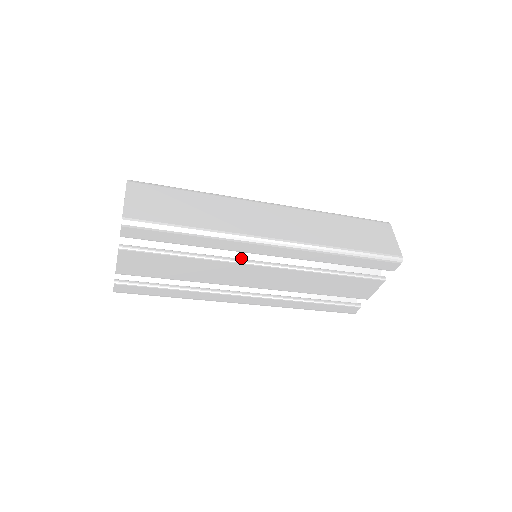
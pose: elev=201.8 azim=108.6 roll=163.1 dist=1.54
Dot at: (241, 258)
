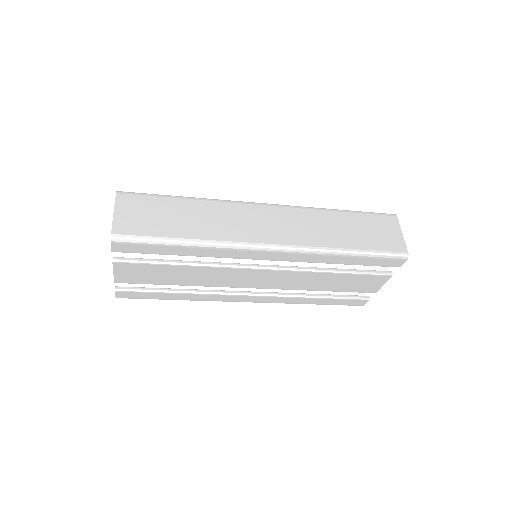
Dot at: (239, 262)
